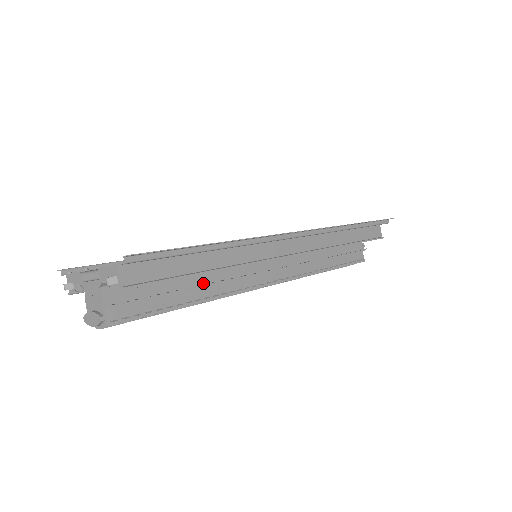
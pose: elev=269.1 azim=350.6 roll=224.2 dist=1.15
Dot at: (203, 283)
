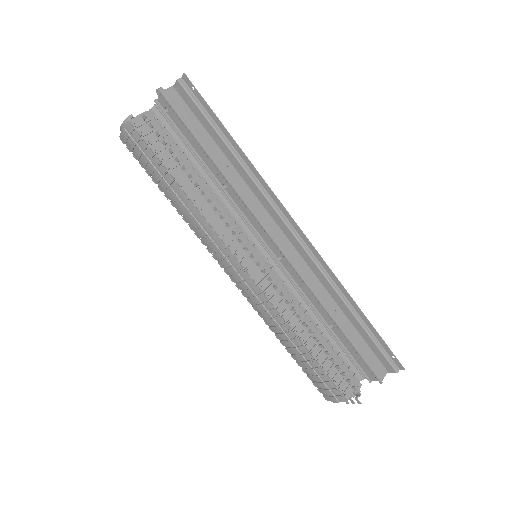
Dot at: (202, 193)
